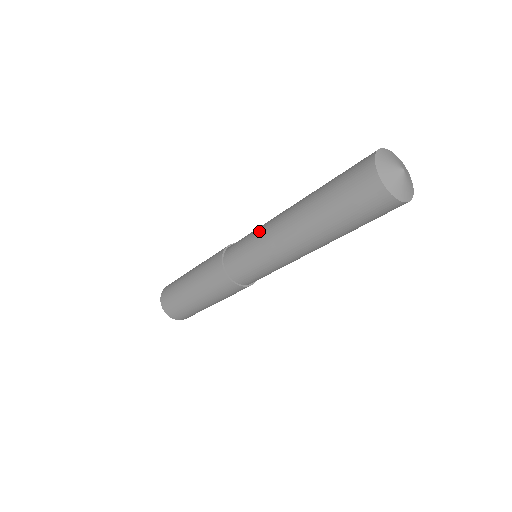
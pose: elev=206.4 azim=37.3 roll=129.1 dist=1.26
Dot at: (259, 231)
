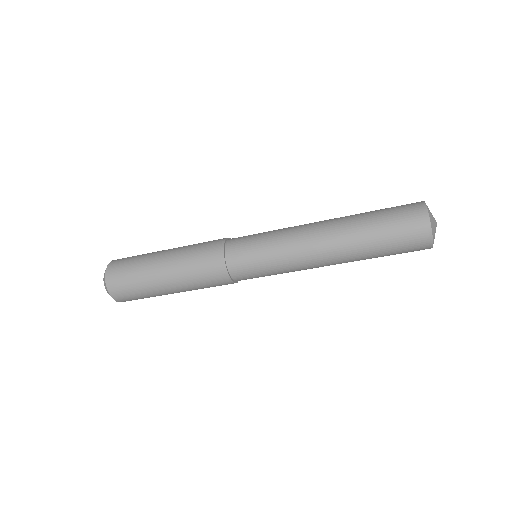
Dot at: (282, 241)
